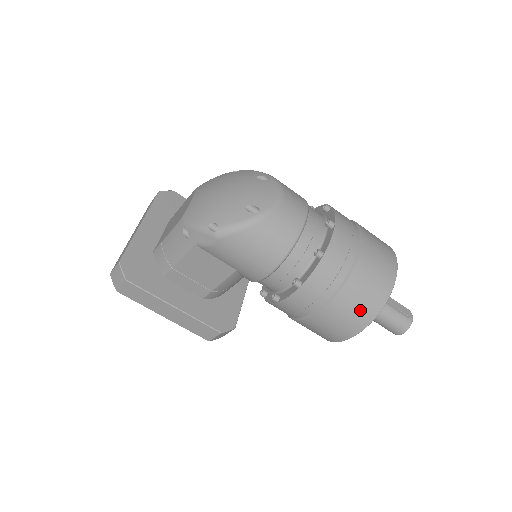
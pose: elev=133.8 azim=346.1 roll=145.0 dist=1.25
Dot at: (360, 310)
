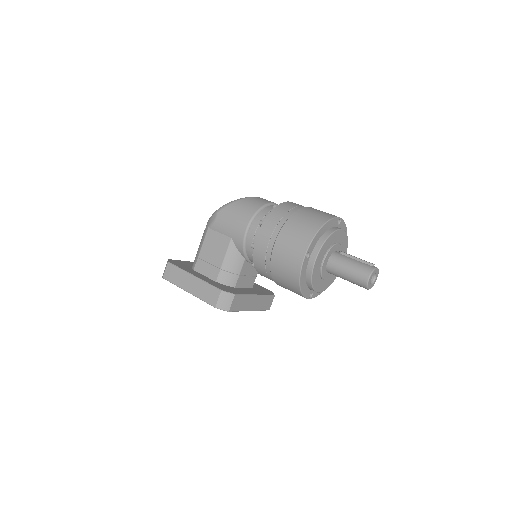
Dot at: (305, 228)
